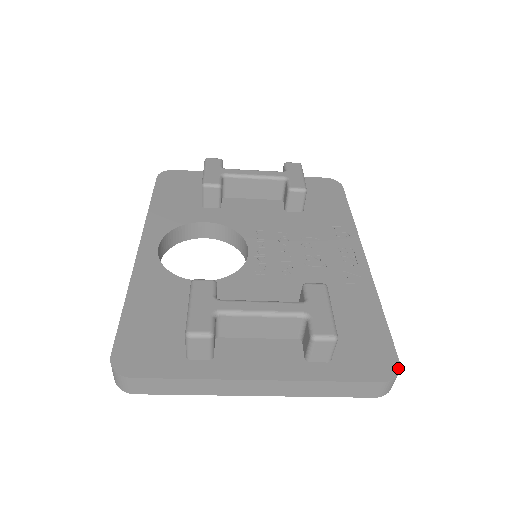
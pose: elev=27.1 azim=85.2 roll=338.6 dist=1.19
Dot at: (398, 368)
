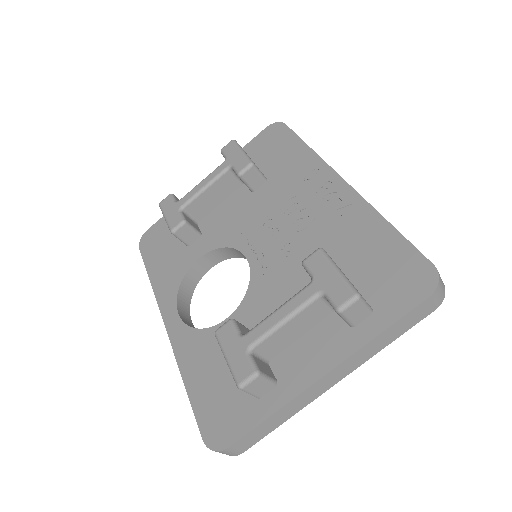
Dot at: (435, 272)
